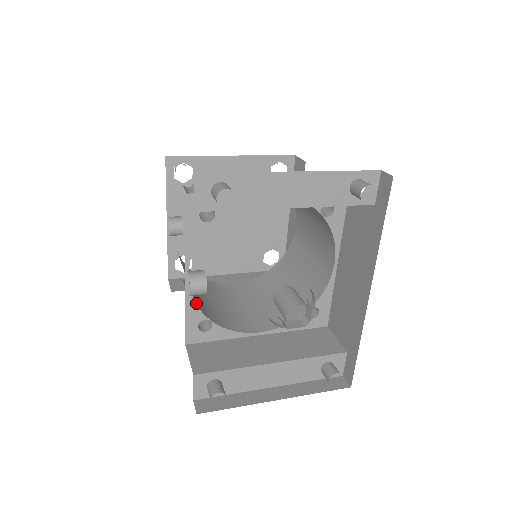
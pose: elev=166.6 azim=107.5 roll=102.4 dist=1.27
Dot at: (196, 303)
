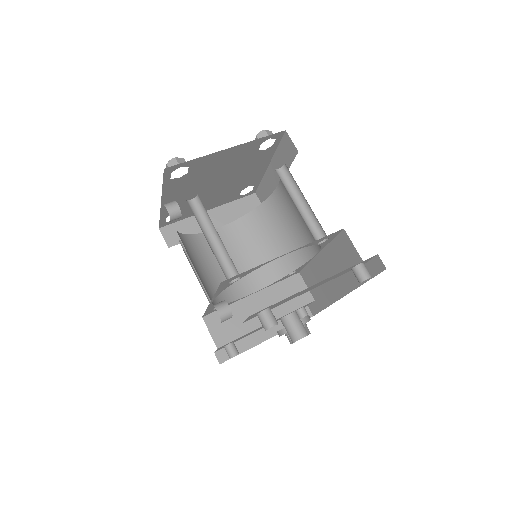
Dot at: (213, 303)
